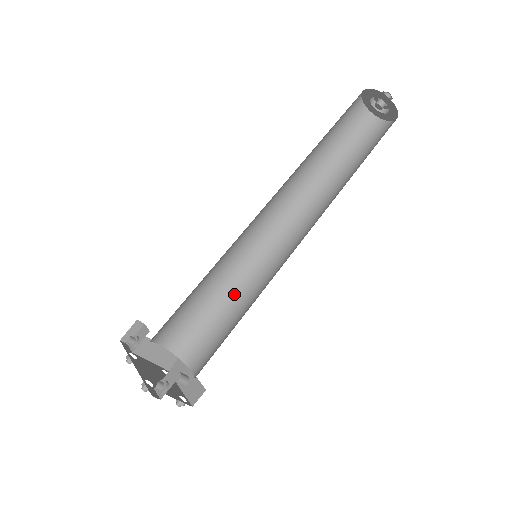
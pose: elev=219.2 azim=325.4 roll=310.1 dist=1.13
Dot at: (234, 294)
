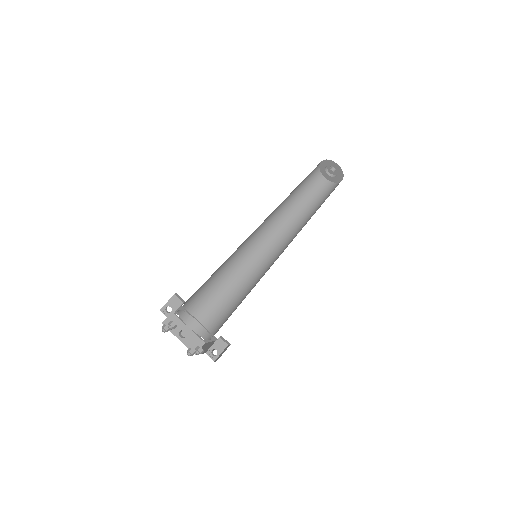
Dot at: (224, 273)
